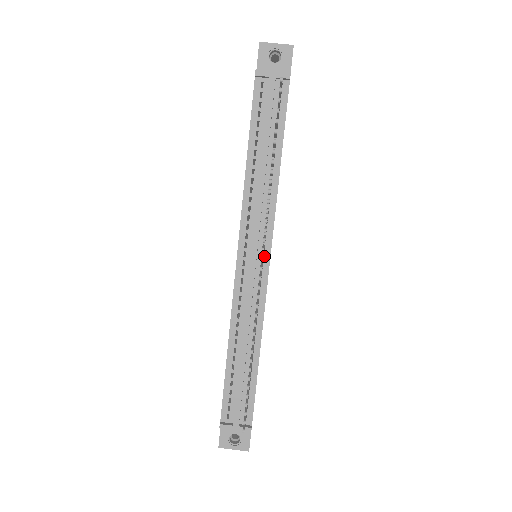
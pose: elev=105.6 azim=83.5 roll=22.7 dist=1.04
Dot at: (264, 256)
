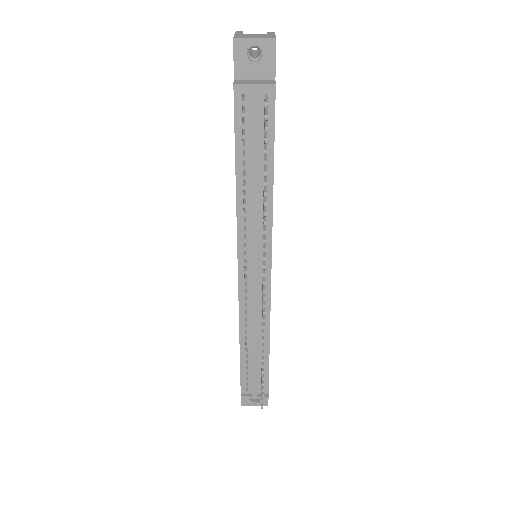
Dot at: occluded
